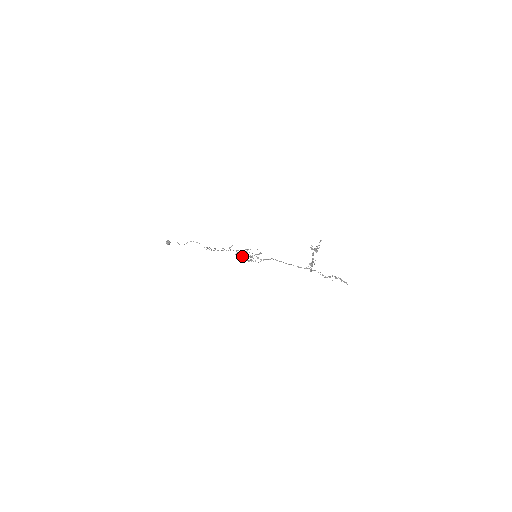
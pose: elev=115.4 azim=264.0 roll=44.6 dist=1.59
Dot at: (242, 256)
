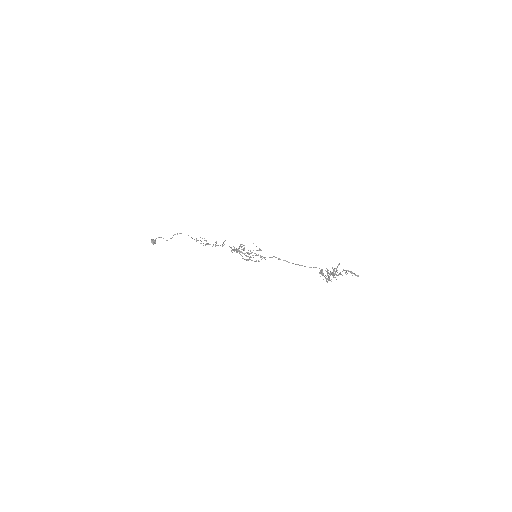
Dot at: occluded
